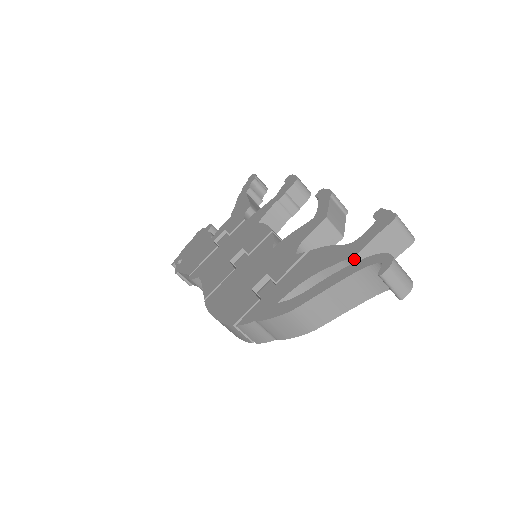
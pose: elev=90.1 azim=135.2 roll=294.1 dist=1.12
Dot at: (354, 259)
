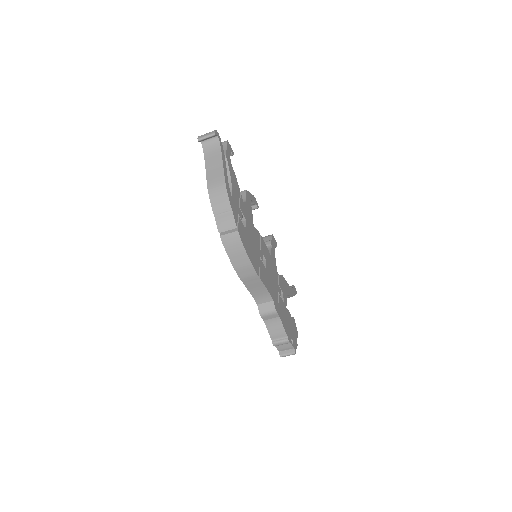
Dot at: occluded
